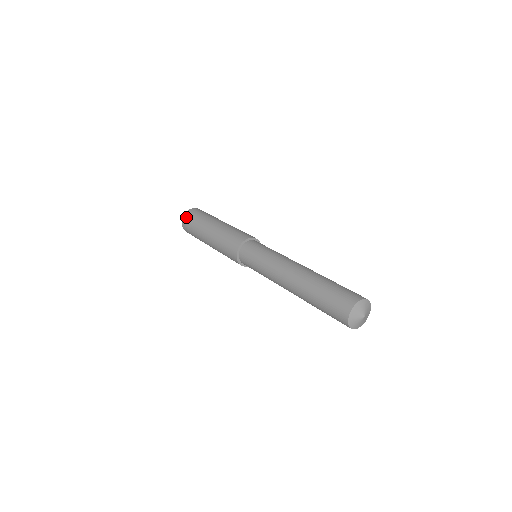
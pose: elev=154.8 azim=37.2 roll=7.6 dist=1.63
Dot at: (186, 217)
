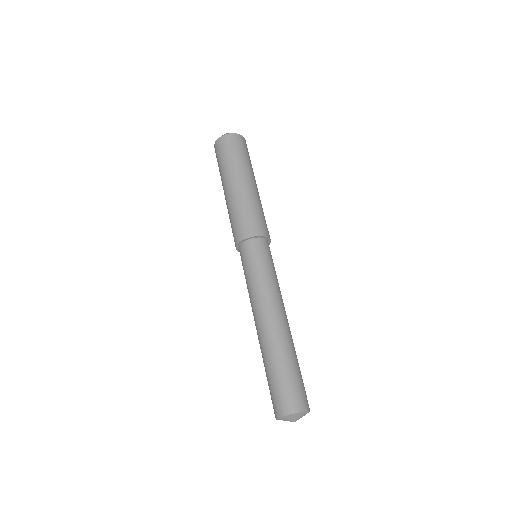
Dot at: (217, 146)
